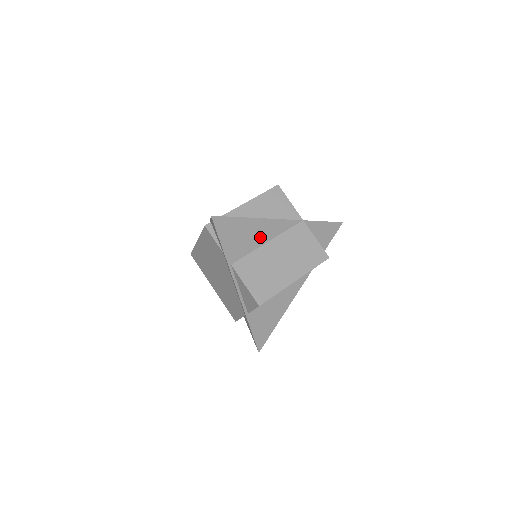
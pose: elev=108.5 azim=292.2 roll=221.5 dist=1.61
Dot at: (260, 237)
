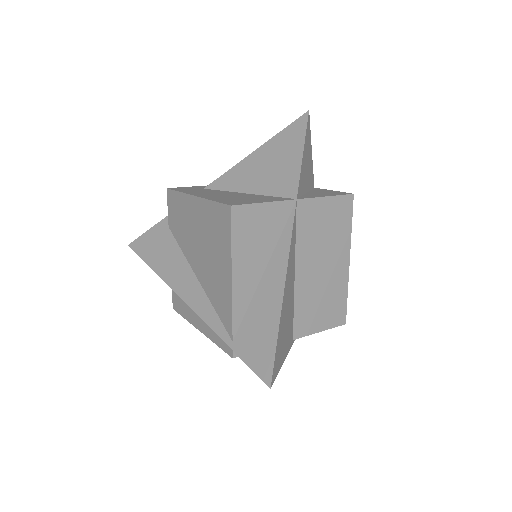
Dot at: (290, 289)
